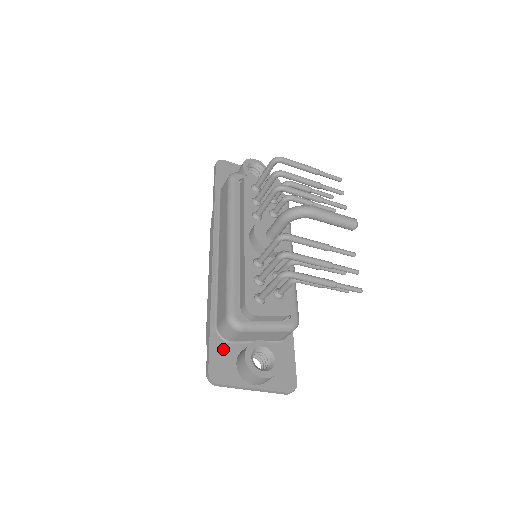
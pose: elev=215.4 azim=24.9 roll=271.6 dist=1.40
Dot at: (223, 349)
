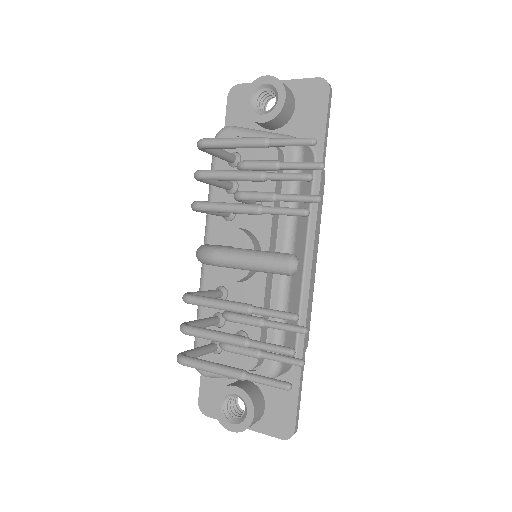
Dot at: (214, 379)
